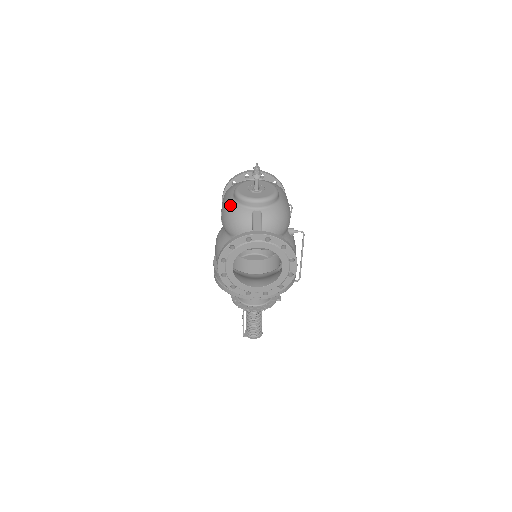
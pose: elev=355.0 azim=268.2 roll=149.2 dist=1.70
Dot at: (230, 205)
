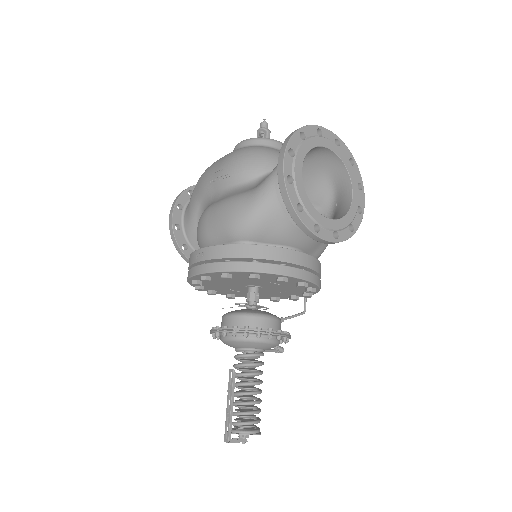
Dot at: (243, 148)
